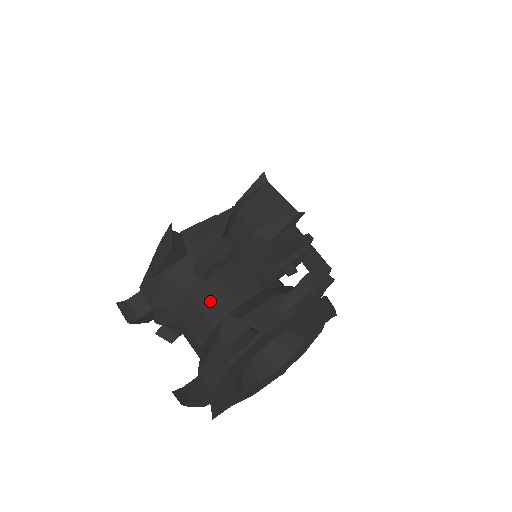
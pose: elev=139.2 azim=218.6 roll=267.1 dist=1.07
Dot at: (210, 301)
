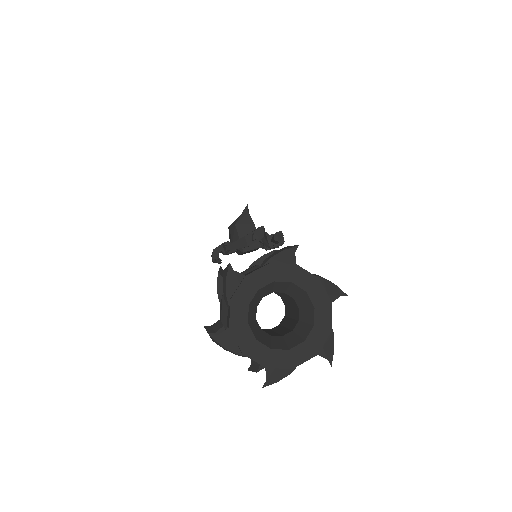
Dot at: occluded
